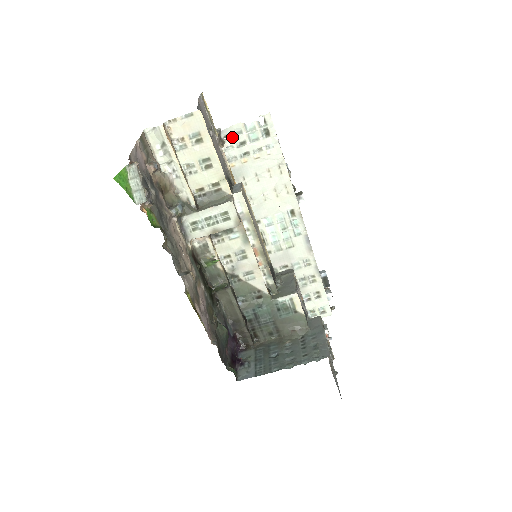
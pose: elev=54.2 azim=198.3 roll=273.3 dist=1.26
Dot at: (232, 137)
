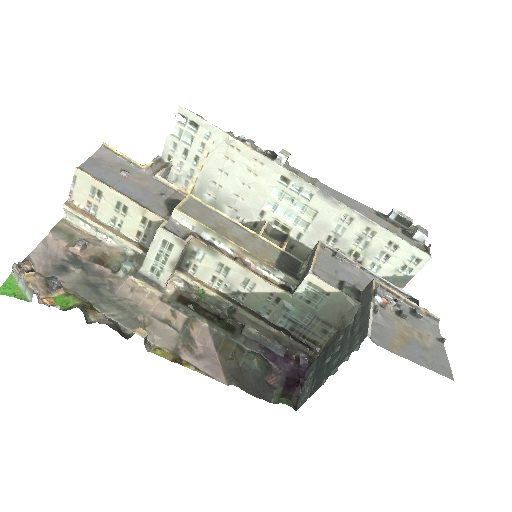
Dot at: (173, 154)
